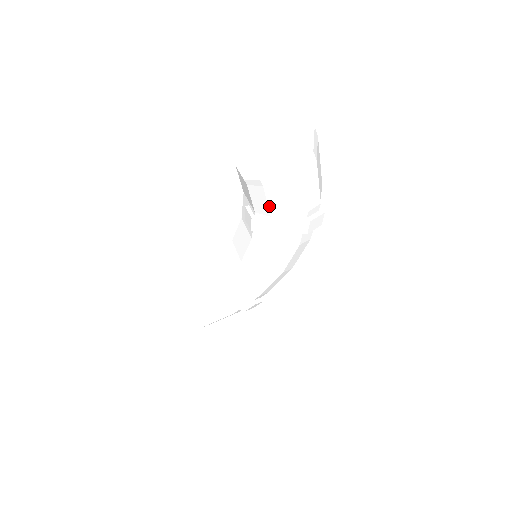
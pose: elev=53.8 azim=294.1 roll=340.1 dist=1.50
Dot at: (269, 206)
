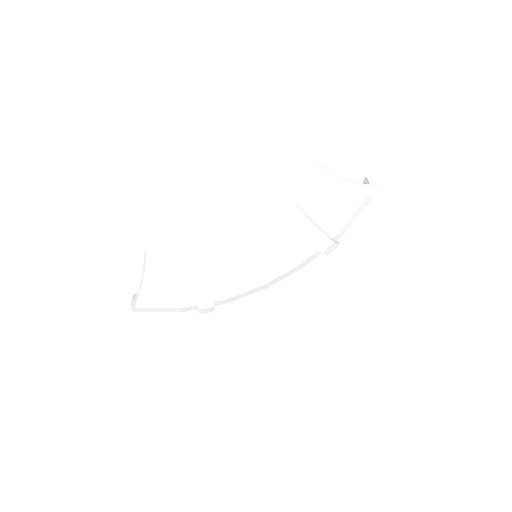
Dot at: (326, 208)
